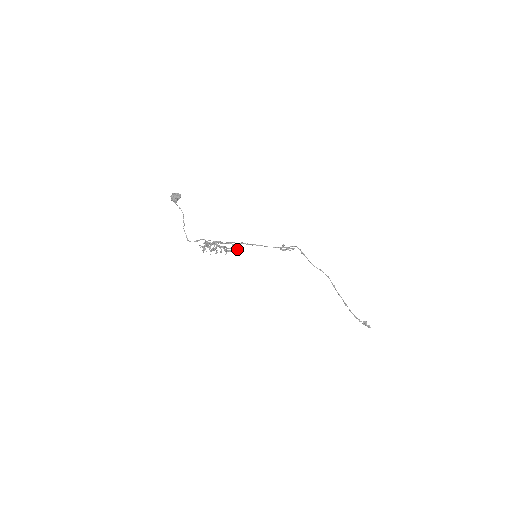
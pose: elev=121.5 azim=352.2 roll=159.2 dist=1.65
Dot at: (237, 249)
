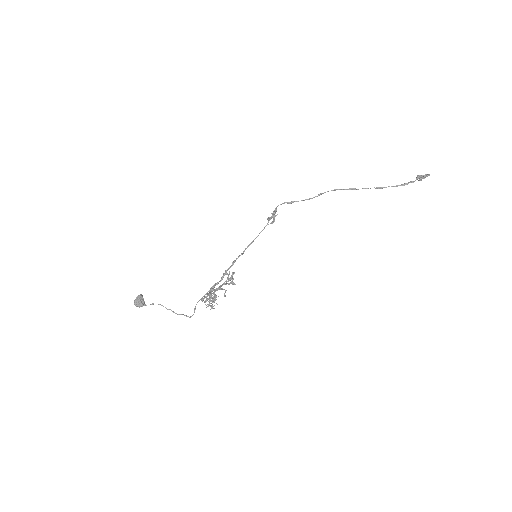
Dot at: occluded
